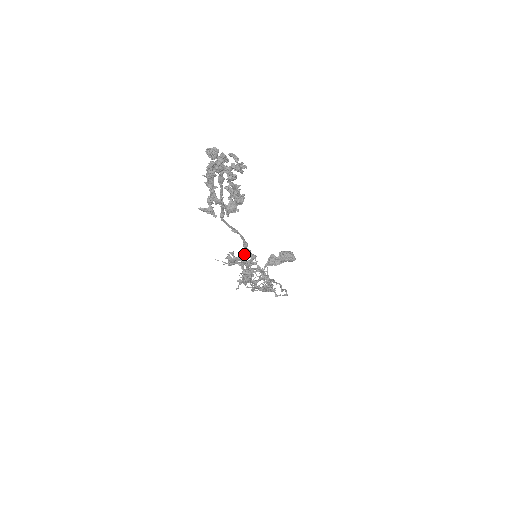
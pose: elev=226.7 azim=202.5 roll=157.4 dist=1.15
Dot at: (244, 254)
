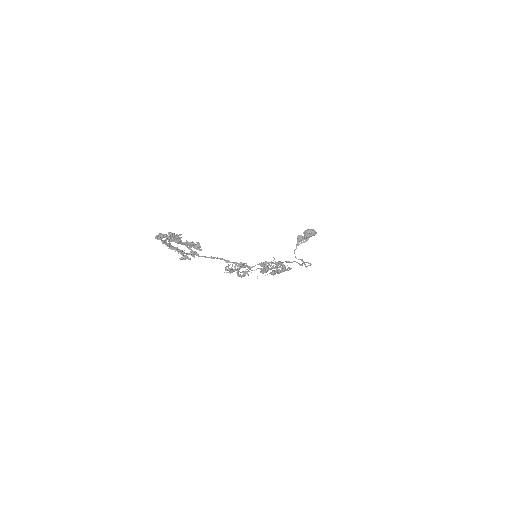
Dot at: (235, 264)
